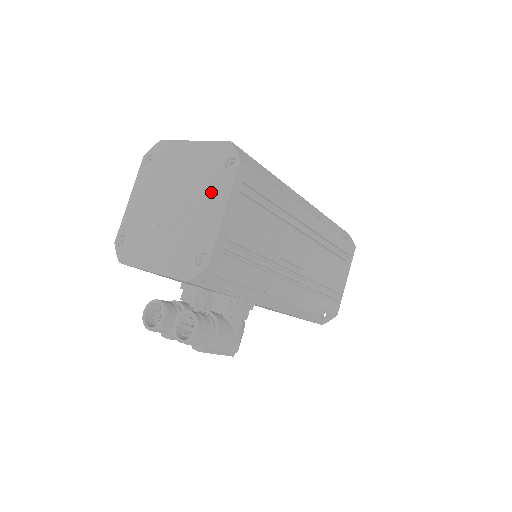
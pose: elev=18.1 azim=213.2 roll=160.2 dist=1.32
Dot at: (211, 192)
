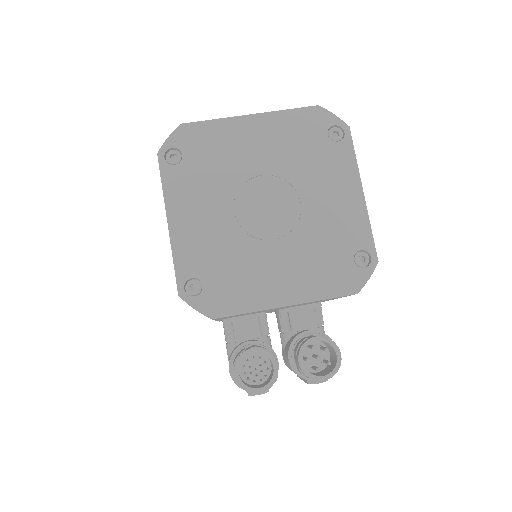
Dot at: (327, 174)
